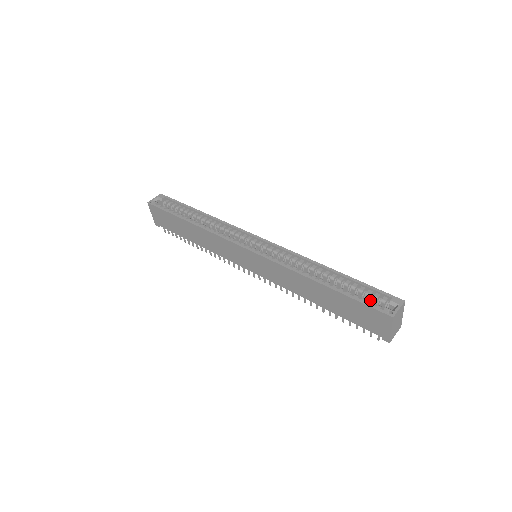
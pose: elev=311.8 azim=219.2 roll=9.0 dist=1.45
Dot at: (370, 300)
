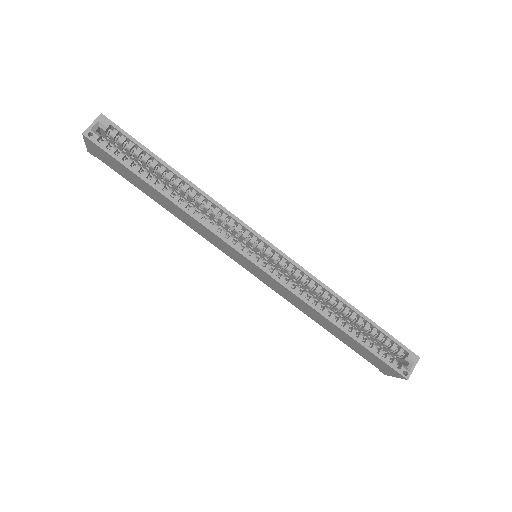
Dot at: (385, 347)
